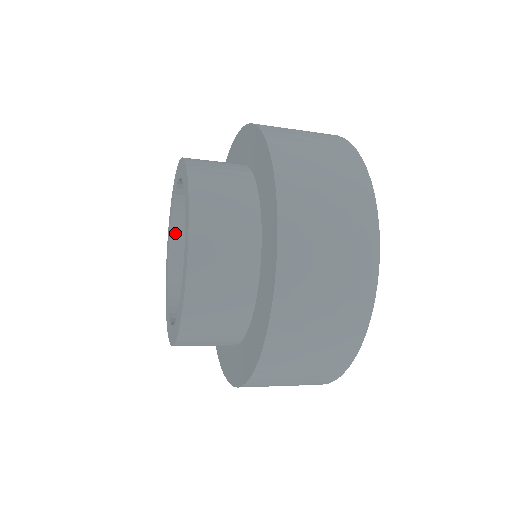
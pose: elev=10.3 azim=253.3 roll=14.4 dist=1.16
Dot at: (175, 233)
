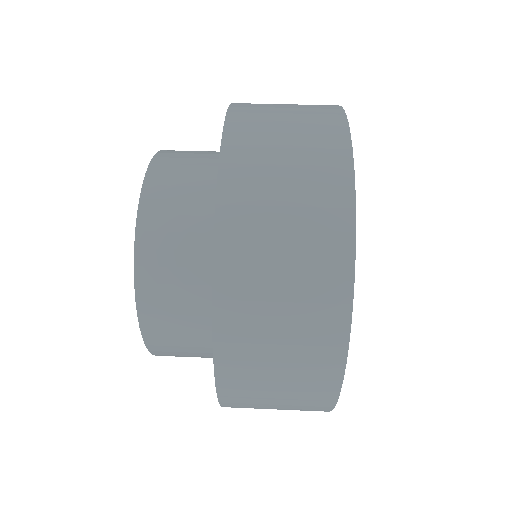
Dot at: occluded
